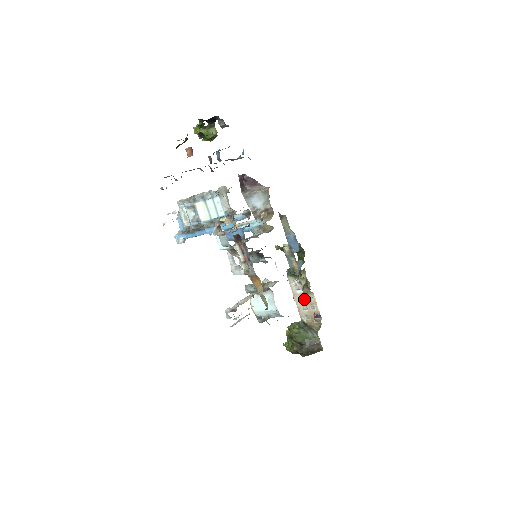
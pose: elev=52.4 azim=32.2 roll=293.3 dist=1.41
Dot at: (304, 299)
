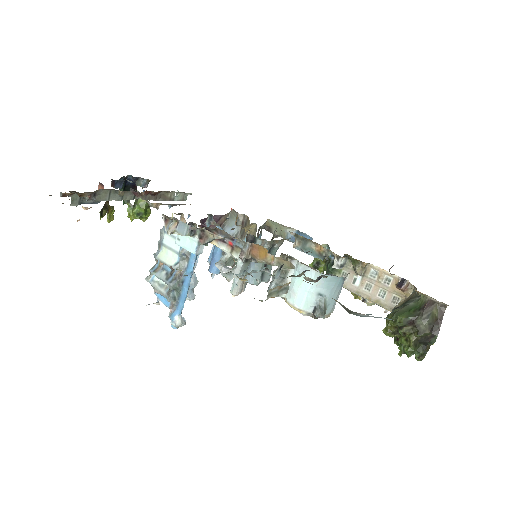
Dot at: (370, 284)
